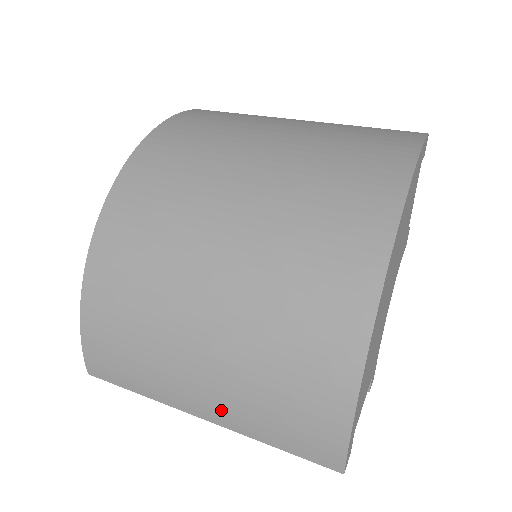
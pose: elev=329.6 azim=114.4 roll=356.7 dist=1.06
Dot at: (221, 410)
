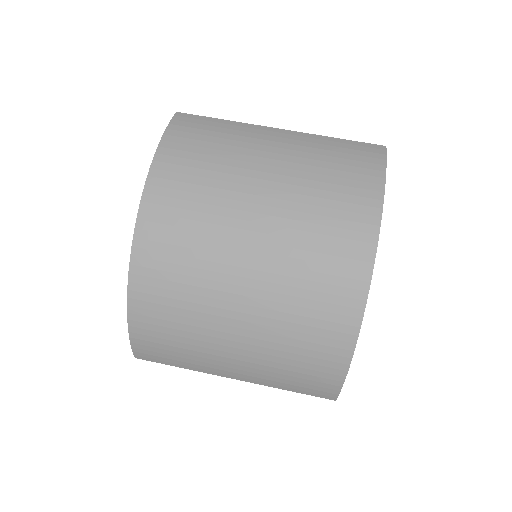
Dot at: (250, 376)
